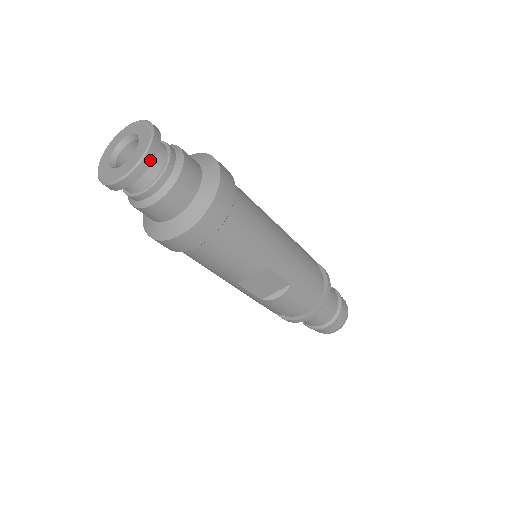
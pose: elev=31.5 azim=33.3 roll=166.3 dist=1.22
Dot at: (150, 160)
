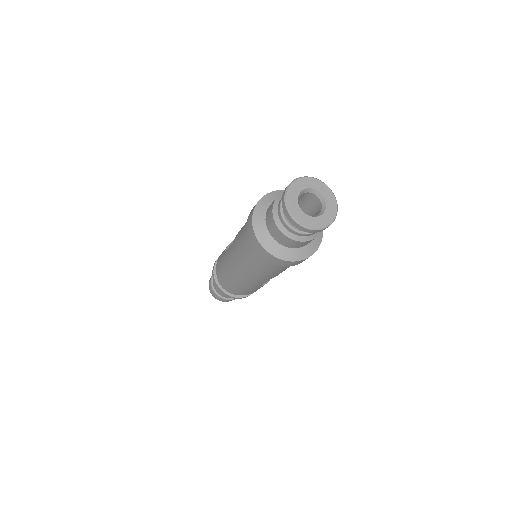
Dot at: occluded
